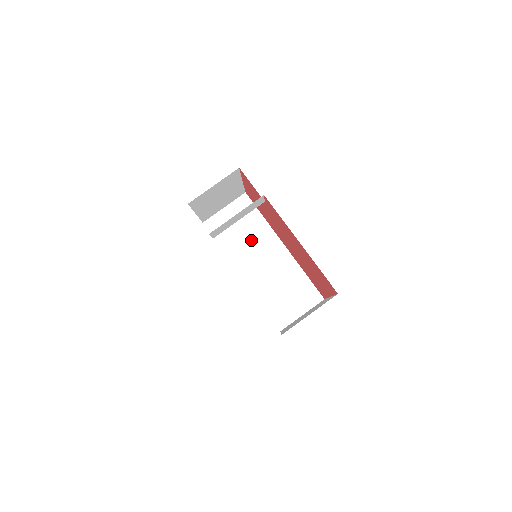
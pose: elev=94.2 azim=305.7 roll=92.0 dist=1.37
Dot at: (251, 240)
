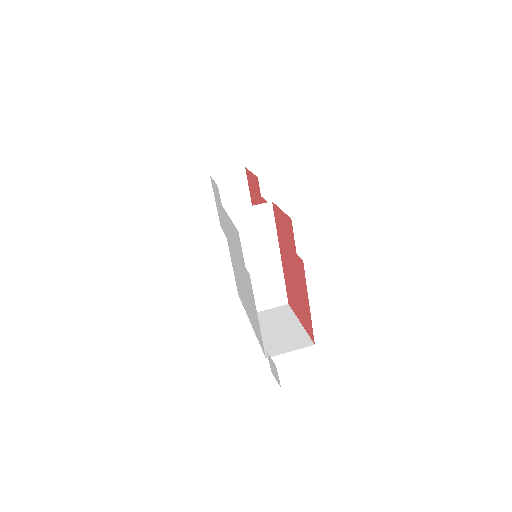
Dot at: (258, 242)
